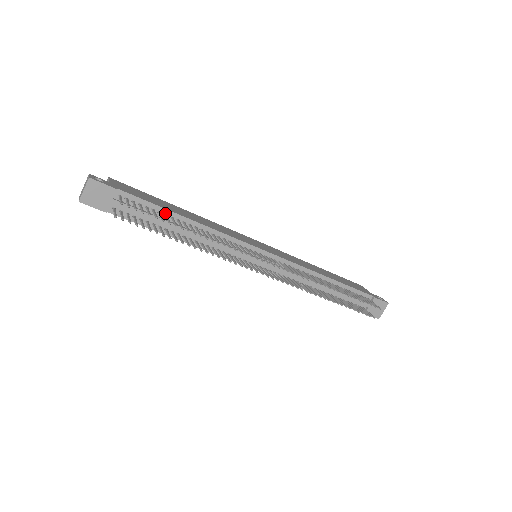
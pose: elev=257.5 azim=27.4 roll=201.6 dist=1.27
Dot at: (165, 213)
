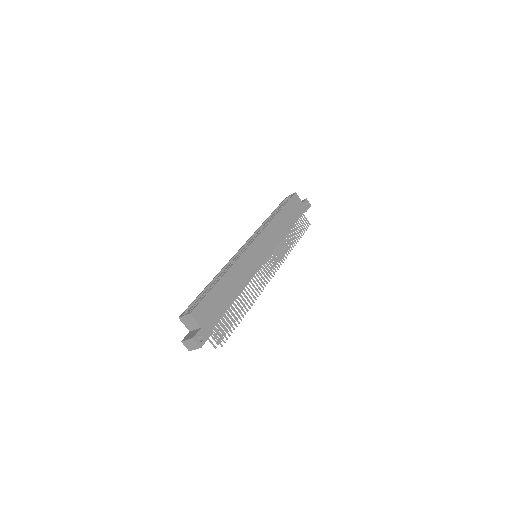
Dot at: (227, 308)
